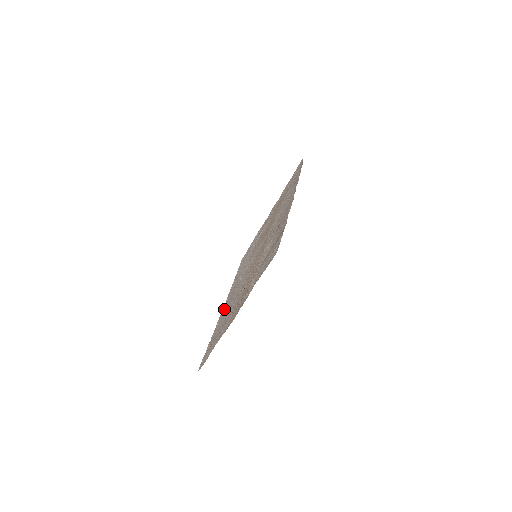
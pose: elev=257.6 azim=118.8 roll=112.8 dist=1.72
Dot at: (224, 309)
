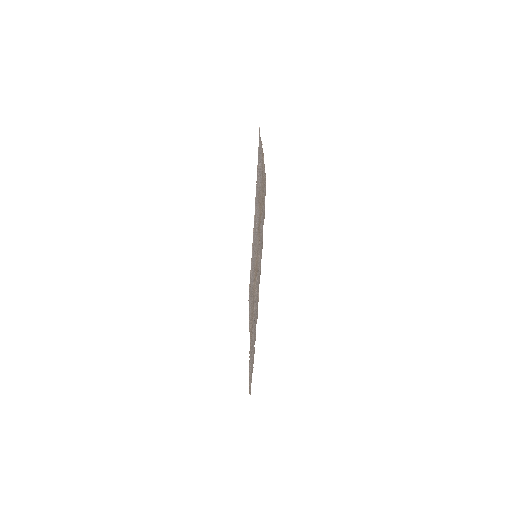
Dot at: (253, 238)
